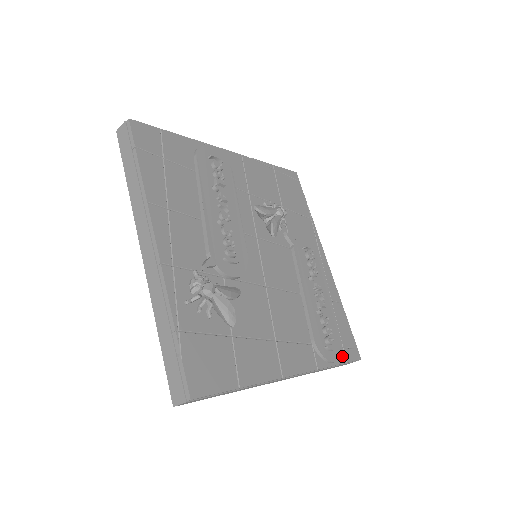
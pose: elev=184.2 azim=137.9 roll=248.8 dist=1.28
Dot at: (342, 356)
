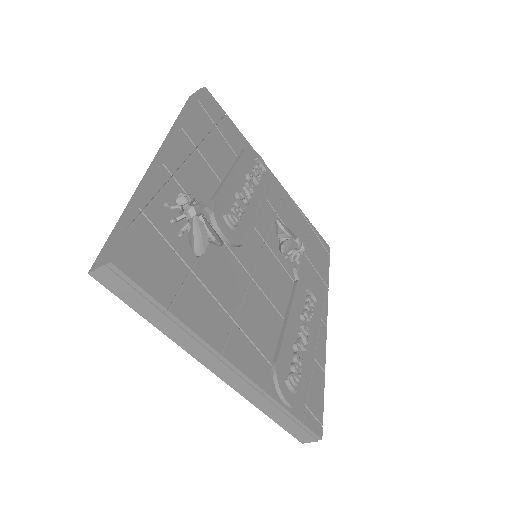
Dot at: (301, 412)
